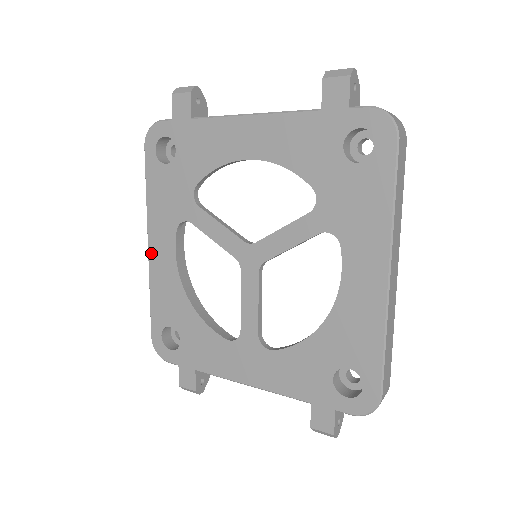
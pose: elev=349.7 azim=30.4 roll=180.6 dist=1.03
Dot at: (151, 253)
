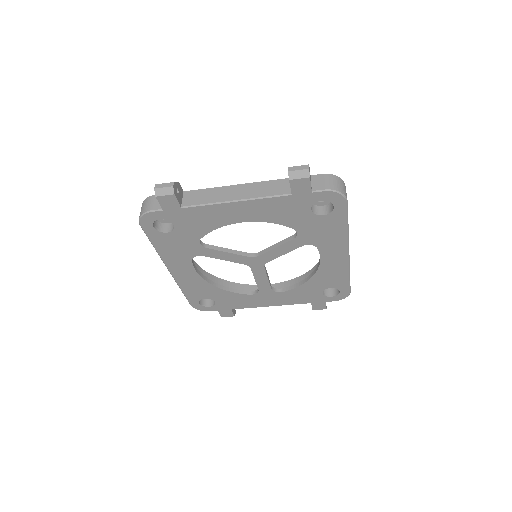
Dot at: (174, 274)
